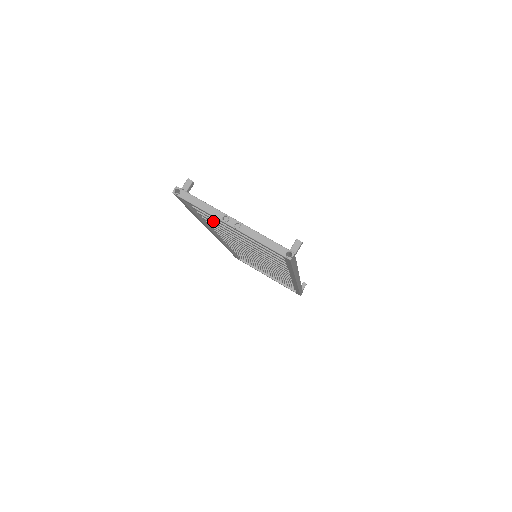
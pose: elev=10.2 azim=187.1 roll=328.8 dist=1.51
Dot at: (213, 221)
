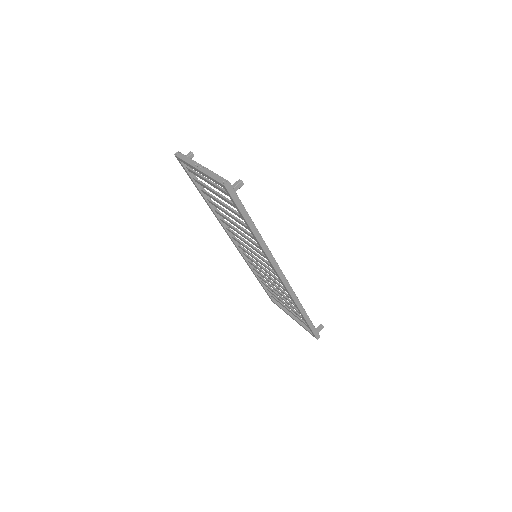
Dot at: (208, 193)
